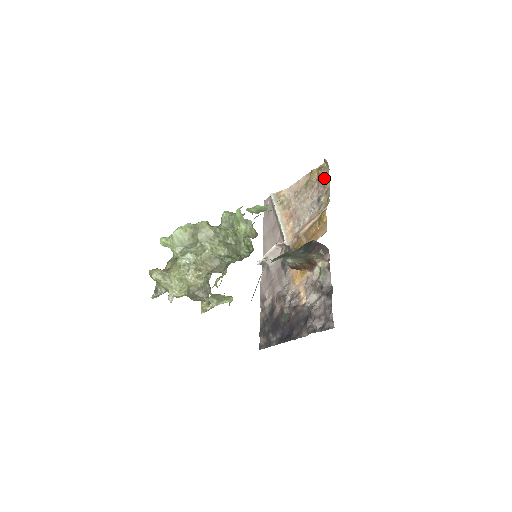
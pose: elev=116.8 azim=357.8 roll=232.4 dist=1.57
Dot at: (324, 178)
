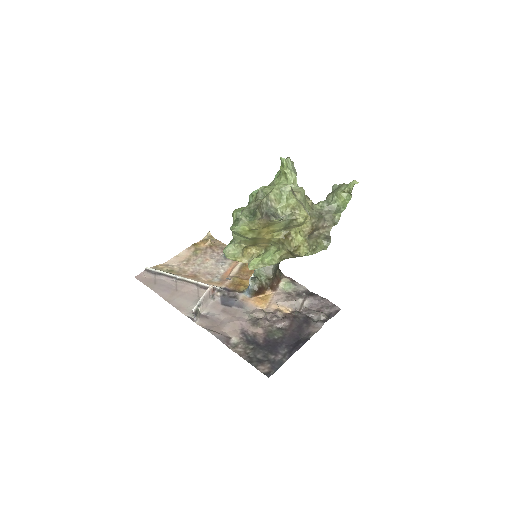
Dot at: (216, 244)
